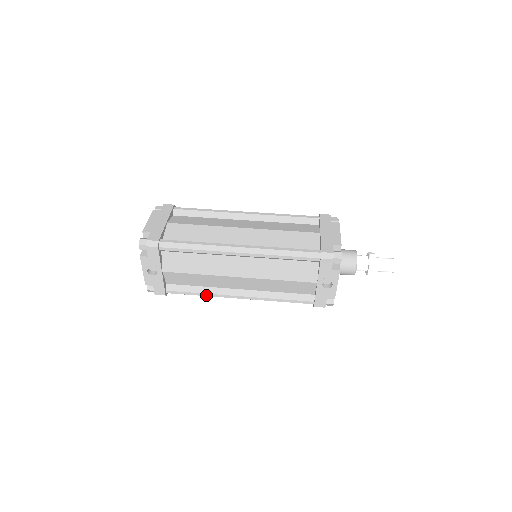
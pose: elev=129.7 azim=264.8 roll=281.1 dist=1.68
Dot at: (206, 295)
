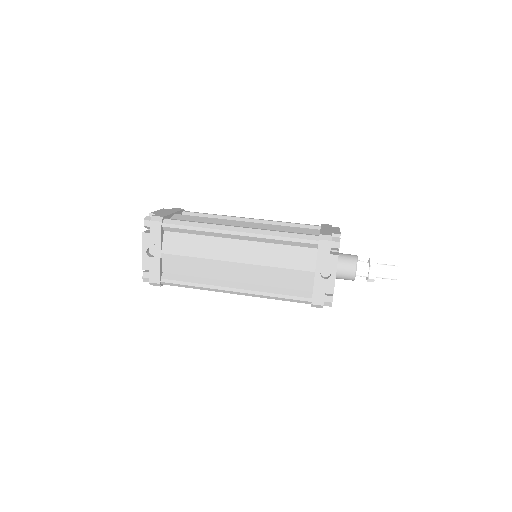
Dot at: (201, 286)
